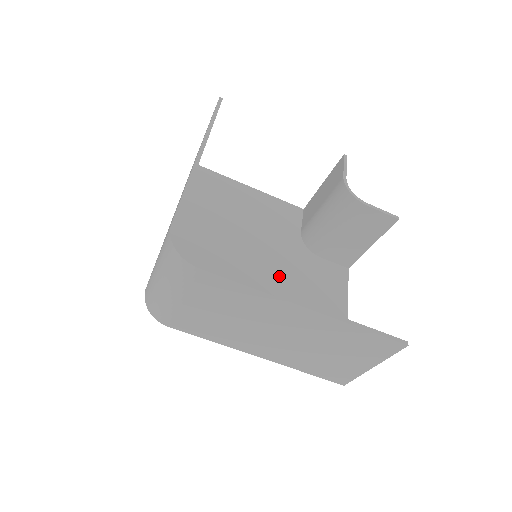
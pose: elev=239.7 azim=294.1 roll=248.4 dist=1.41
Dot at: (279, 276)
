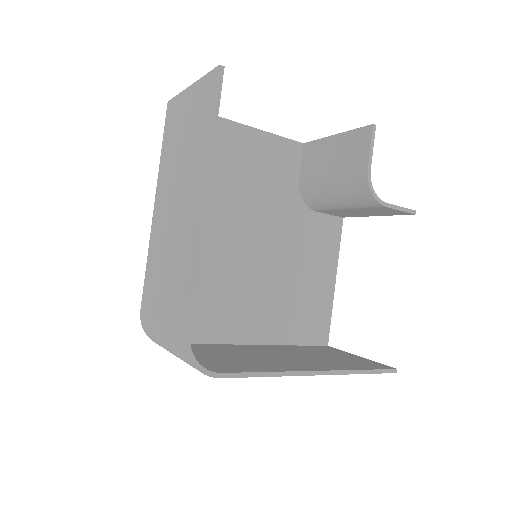
Dot at: (274, 252)
